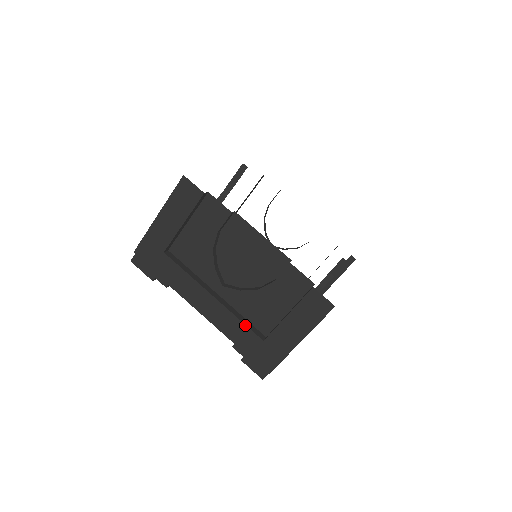
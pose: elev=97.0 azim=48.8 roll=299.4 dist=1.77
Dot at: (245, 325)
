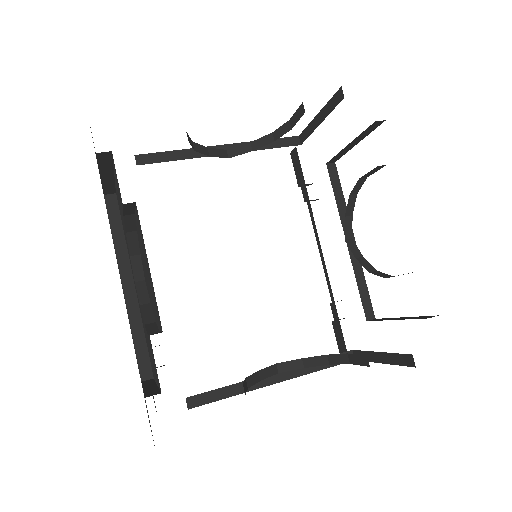
Dot at: (134, 347)
